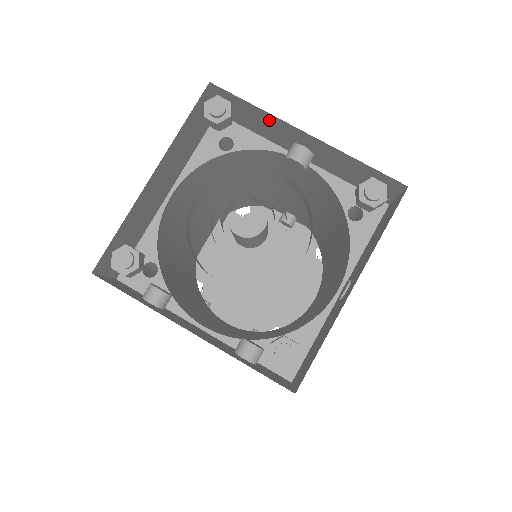
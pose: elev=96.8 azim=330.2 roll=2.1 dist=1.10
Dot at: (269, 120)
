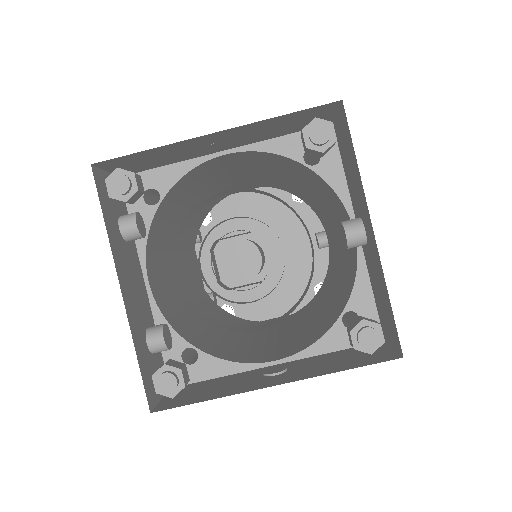
Dot at: (358, 182)
